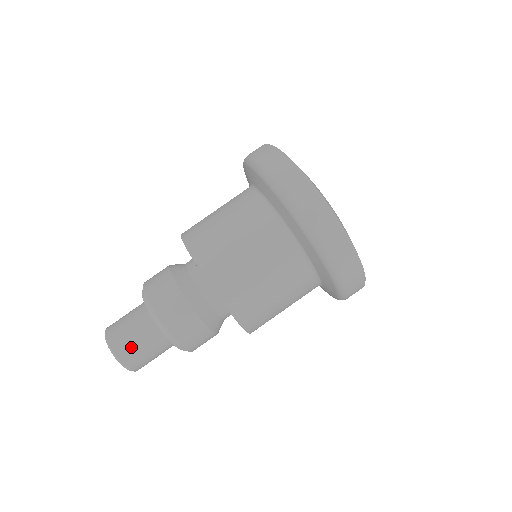
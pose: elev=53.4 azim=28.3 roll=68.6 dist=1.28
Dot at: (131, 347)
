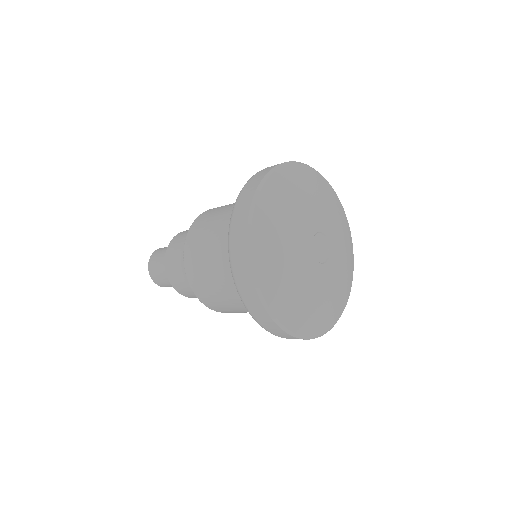
Dot at: (156, 268)
